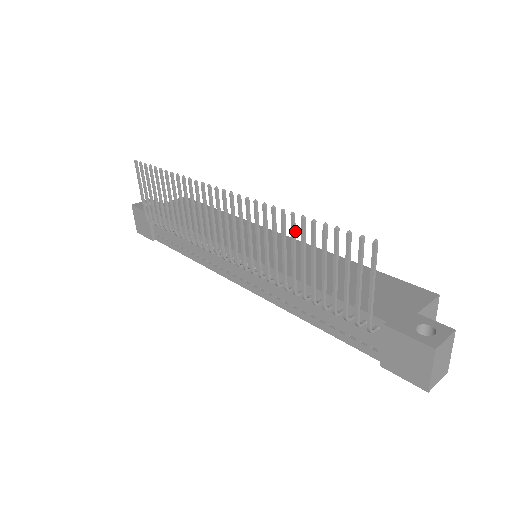
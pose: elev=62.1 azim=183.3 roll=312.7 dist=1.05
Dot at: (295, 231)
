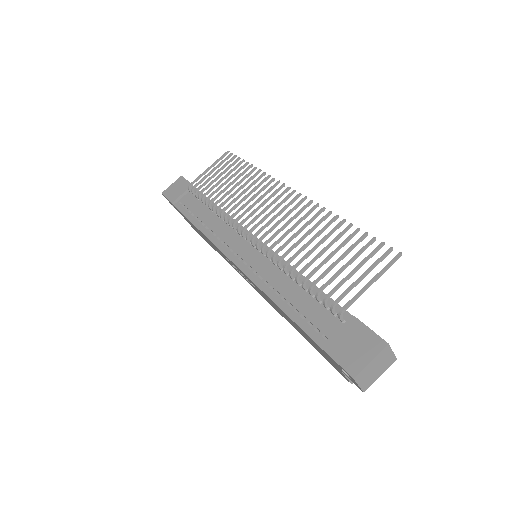
Dot at: occluded
